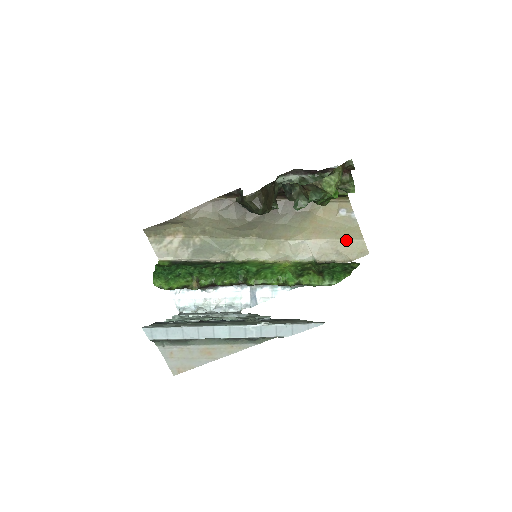
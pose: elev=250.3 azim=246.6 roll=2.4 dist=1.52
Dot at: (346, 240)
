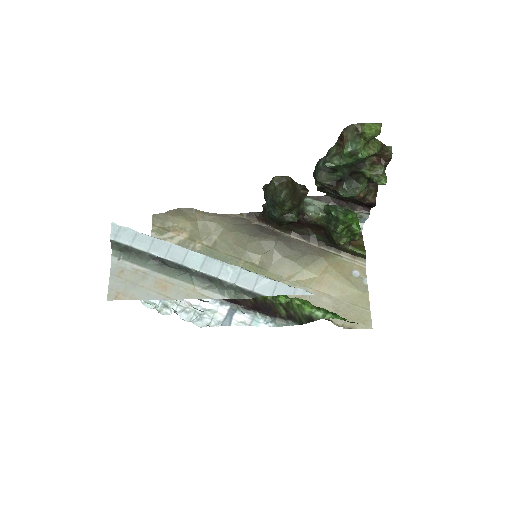
Dot at: (351, 304)
